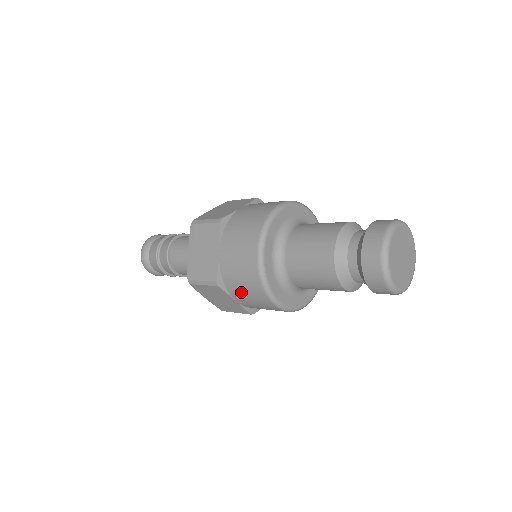
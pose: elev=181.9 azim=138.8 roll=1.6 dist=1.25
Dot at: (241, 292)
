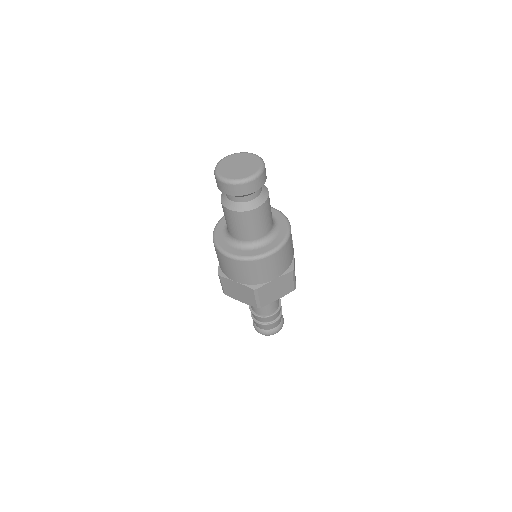
Dot at: (225, 269)
